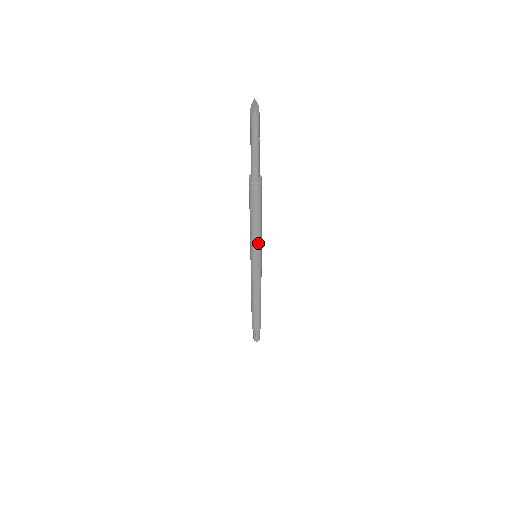
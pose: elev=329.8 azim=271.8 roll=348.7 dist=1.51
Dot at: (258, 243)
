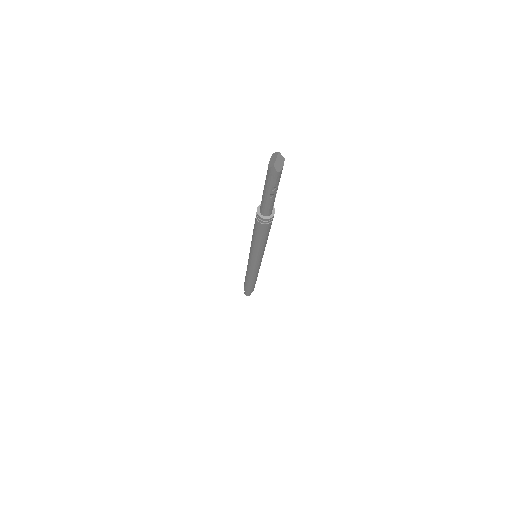
Dot at: (258, 254)
